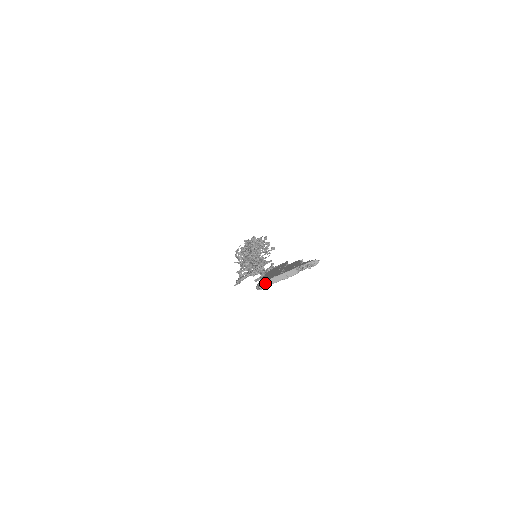
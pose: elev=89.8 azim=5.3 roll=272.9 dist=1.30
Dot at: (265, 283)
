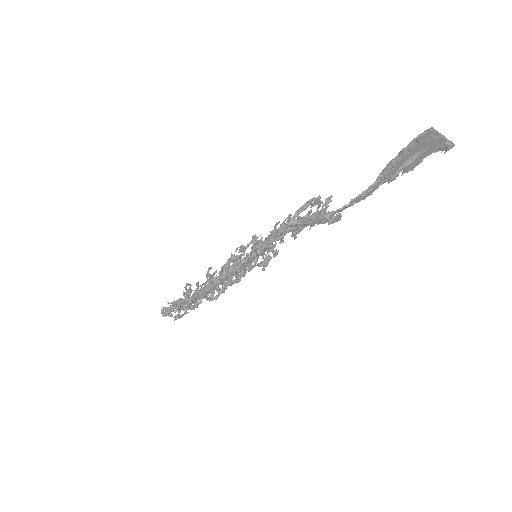
Dot at: (433, 128)
